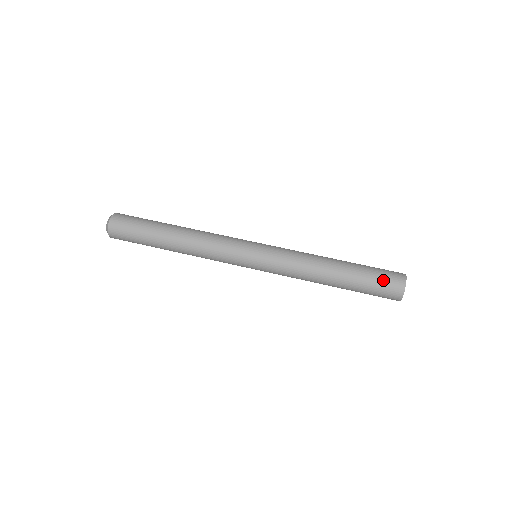
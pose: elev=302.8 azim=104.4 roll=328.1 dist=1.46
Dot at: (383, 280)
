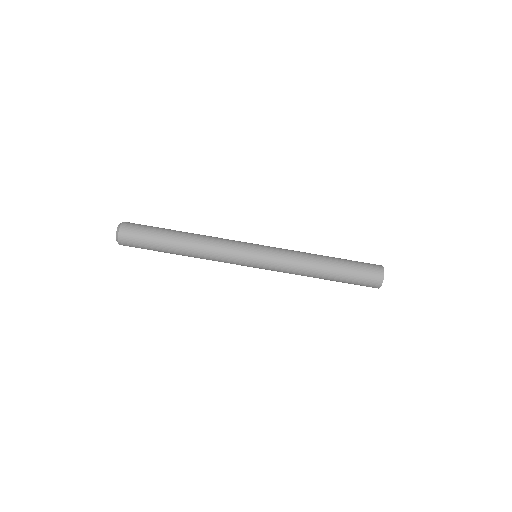
Dot at: occluded
